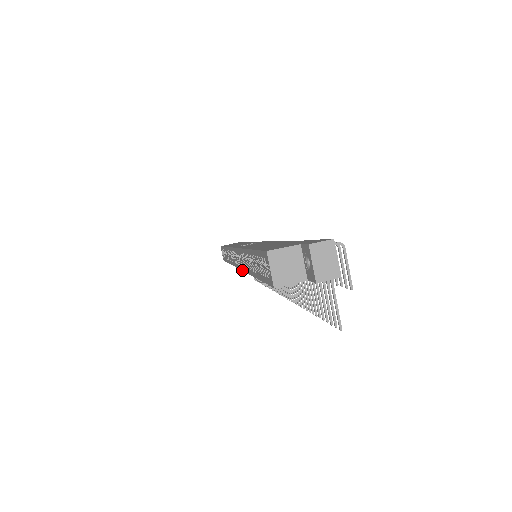
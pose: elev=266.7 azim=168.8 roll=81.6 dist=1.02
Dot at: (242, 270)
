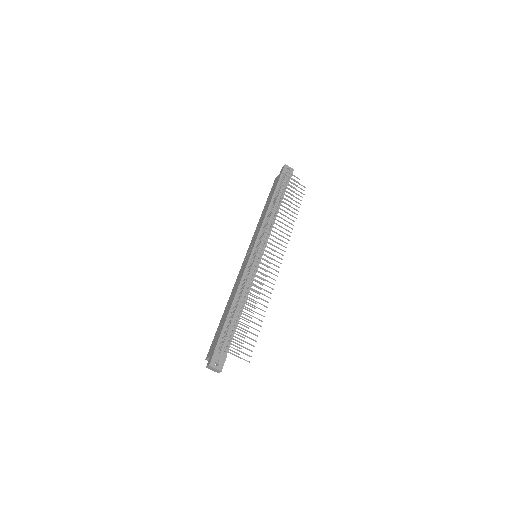
Dot at: occluded
